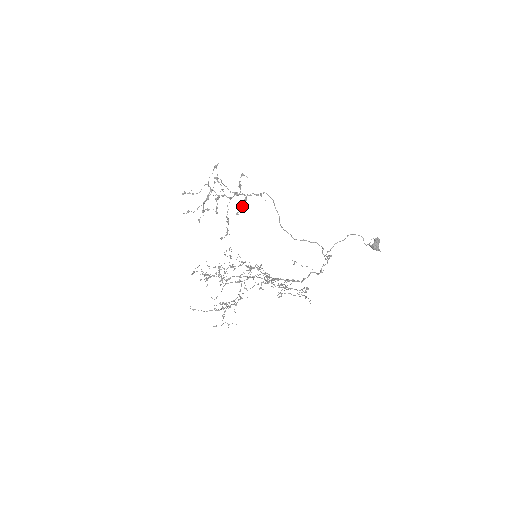
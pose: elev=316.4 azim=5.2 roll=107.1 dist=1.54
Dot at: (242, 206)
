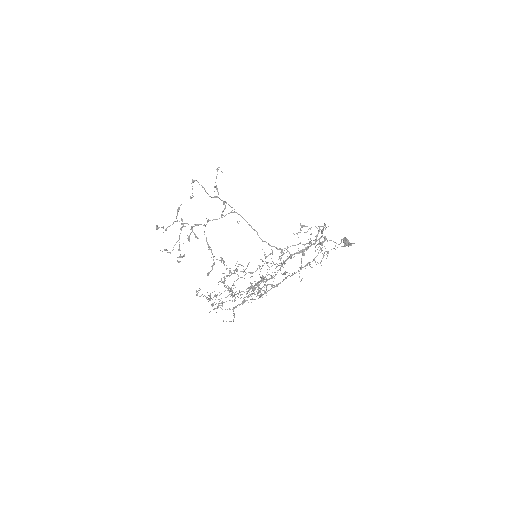
Dot at: (224, 208)
